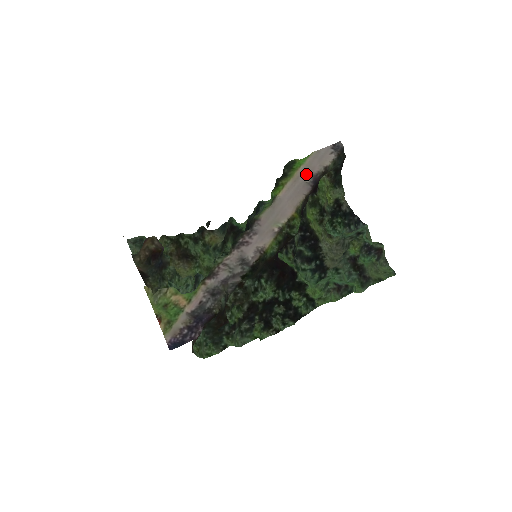
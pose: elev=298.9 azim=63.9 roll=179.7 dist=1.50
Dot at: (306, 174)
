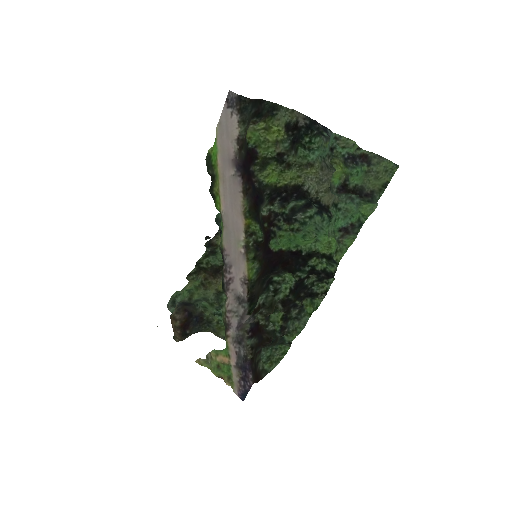
Dot at: (227, 164)
